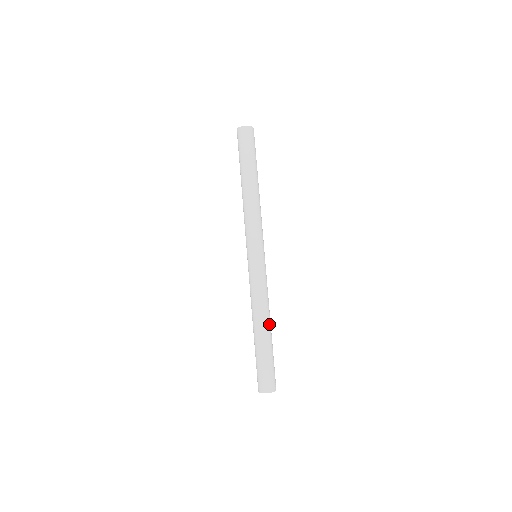
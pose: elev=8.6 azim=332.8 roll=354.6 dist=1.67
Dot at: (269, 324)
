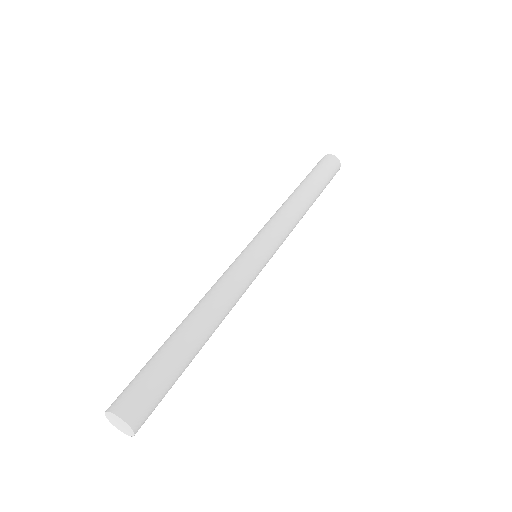
Dot at: (207, 327)
